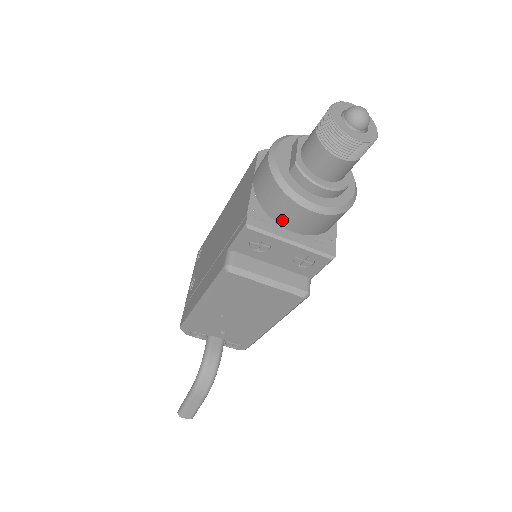
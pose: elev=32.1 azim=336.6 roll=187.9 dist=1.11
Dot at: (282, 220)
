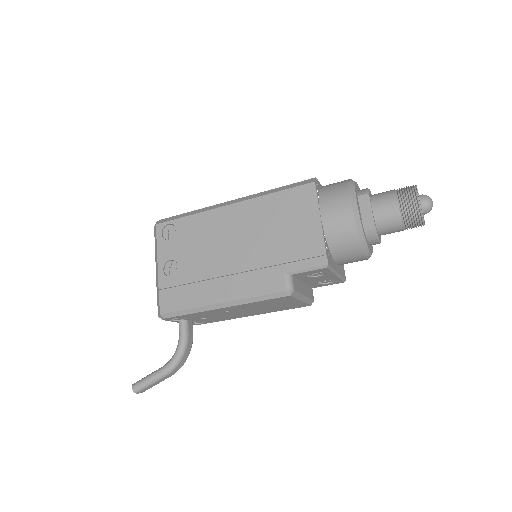
Dot at: (339, 258)
